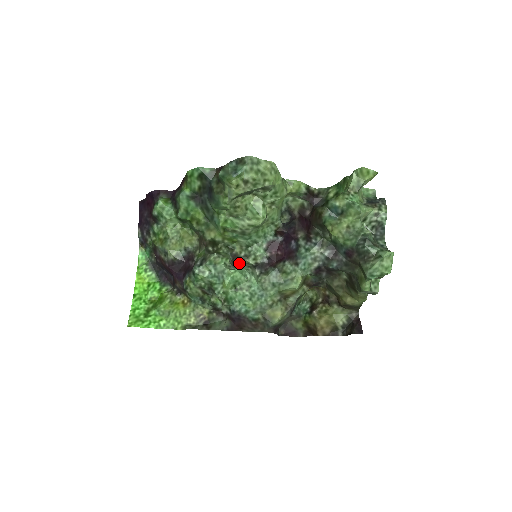
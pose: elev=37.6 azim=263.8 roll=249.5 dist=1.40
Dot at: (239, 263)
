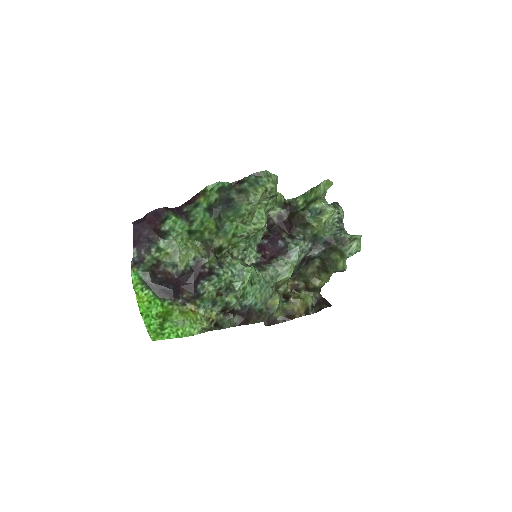
Dot at: occluded
